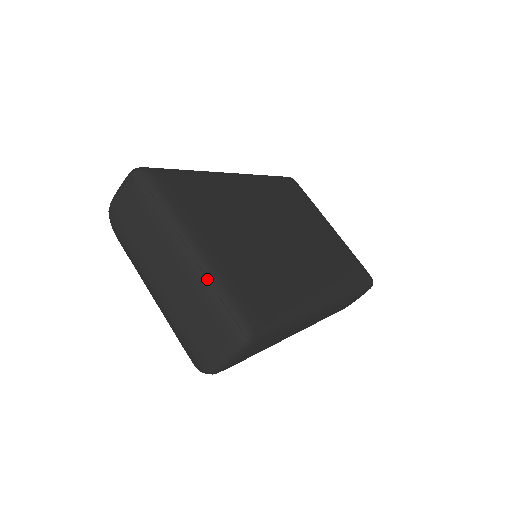
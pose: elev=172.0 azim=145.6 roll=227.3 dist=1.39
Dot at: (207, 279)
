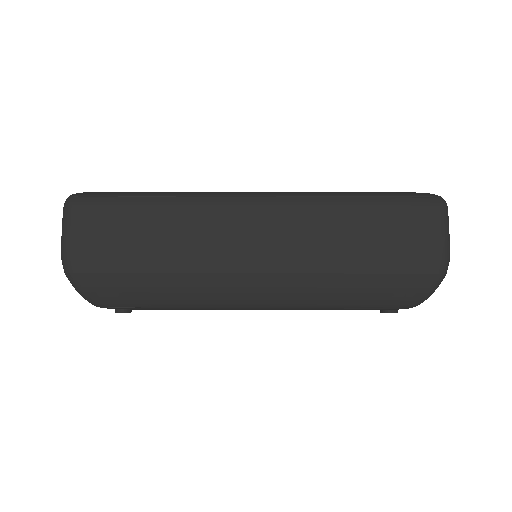
Dot at: occluded
